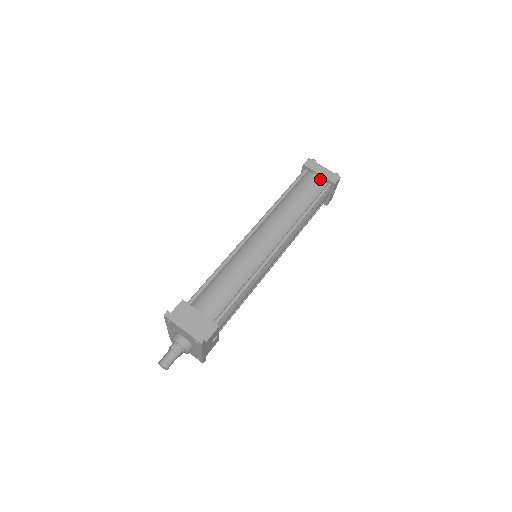
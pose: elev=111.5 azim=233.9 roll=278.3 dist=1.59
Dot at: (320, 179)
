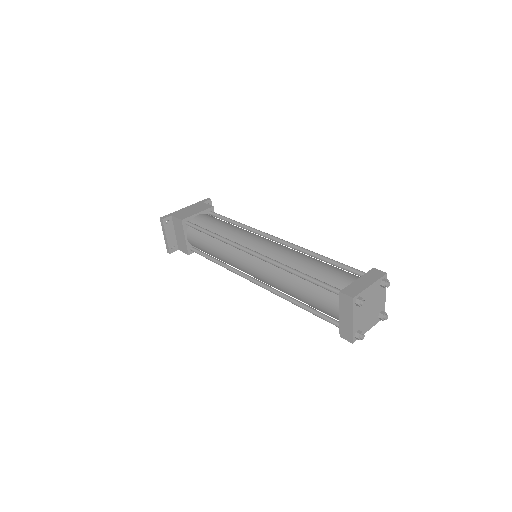
Dot at: (338, 316)
